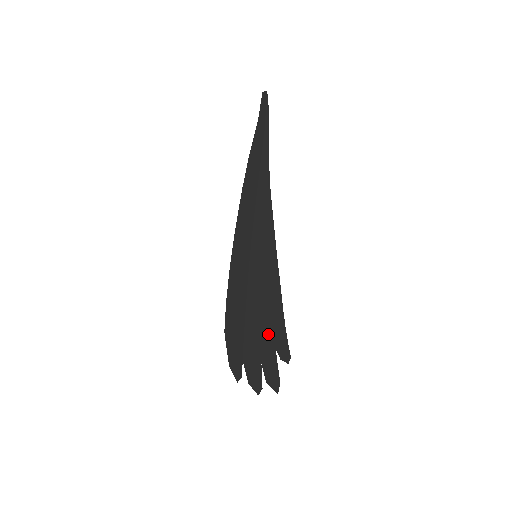
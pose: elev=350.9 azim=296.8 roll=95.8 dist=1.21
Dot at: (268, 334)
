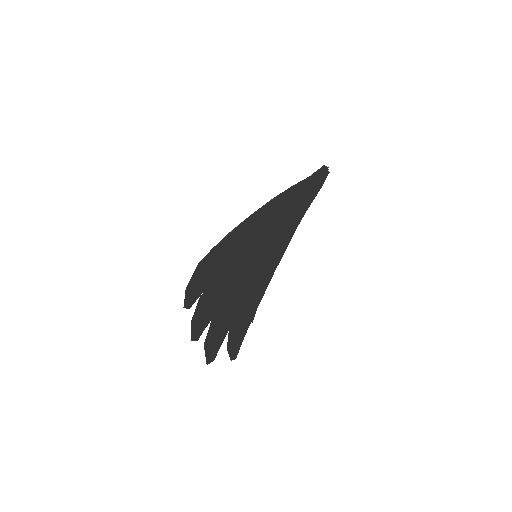
Dot at: (229, 314)
